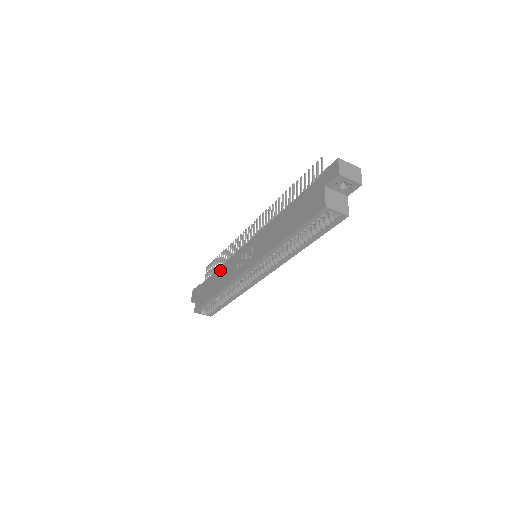
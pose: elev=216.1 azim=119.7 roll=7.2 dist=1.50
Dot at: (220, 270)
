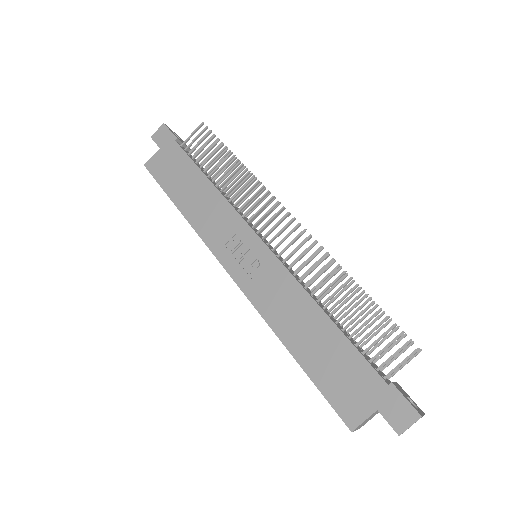
Dot at: (209, 190)
